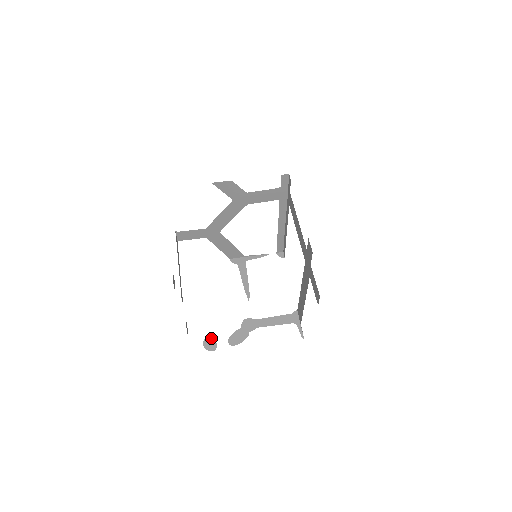
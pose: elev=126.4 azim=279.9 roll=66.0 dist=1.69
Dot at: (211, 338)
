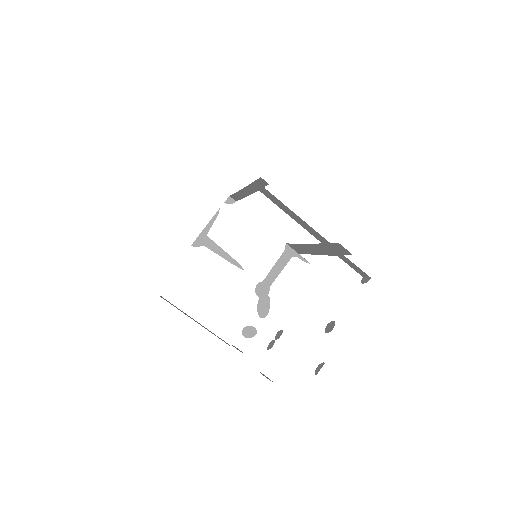
Dot at: (245, 327)
